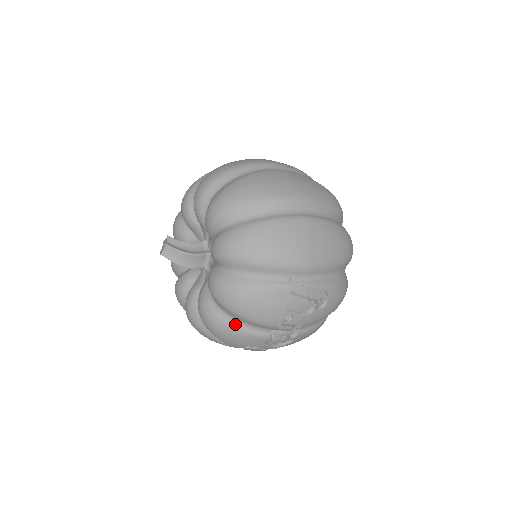
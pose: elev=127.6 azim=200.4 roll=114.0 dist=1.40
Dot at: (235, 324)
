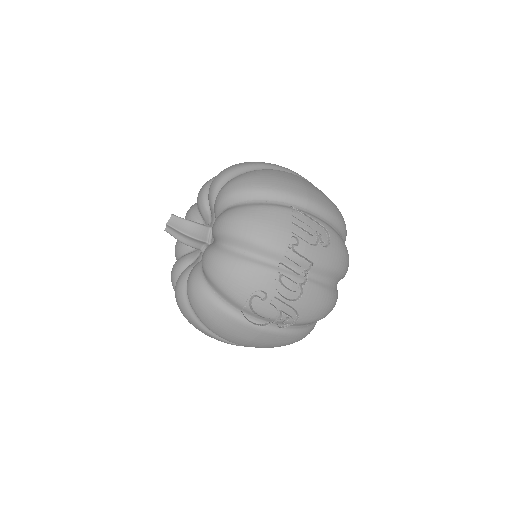
Dot at: (241, 256)
